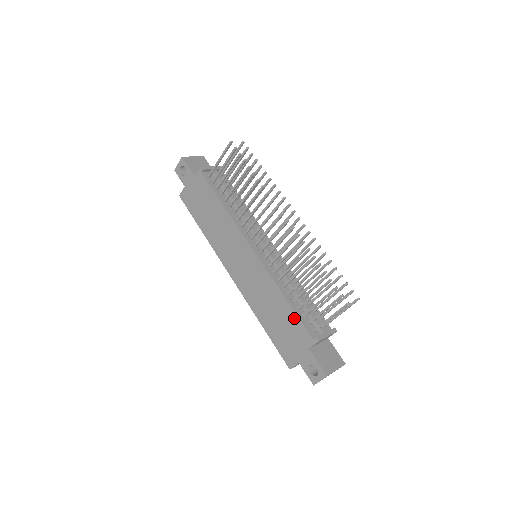
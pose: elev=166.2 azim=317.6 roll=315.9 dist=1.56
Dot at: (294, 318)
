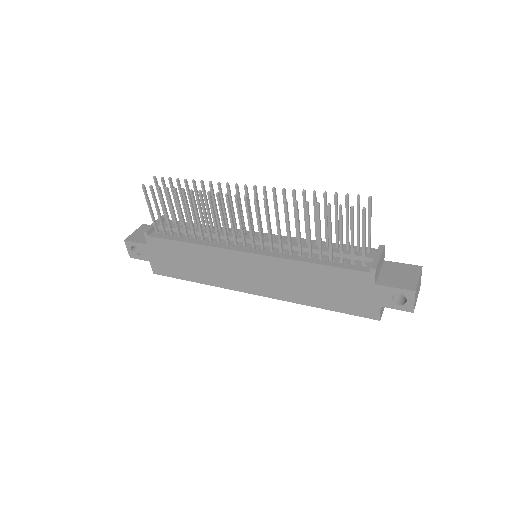
Dot at: (335, 272)
